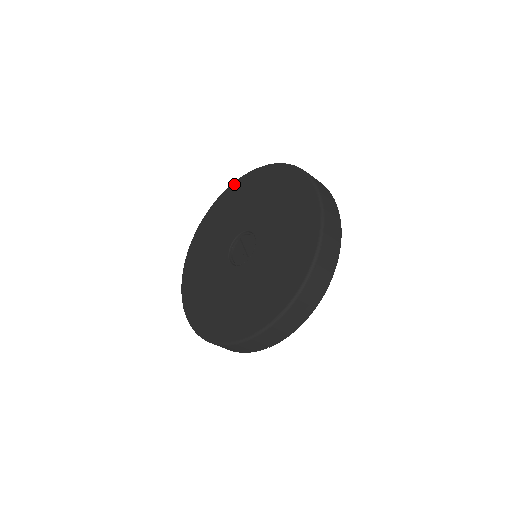
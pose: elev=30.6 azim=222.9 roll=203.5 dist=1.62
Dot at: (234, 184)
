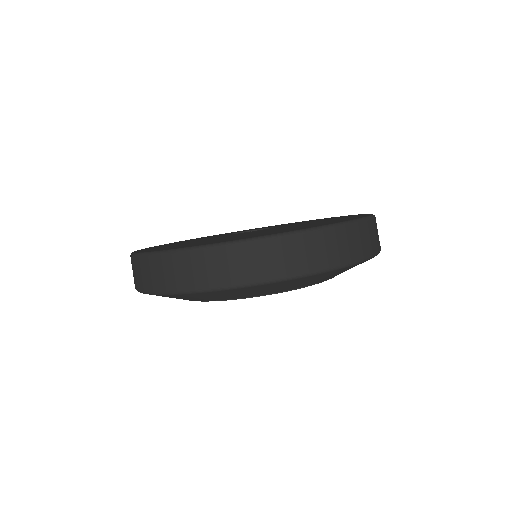
Dot at: occluded
